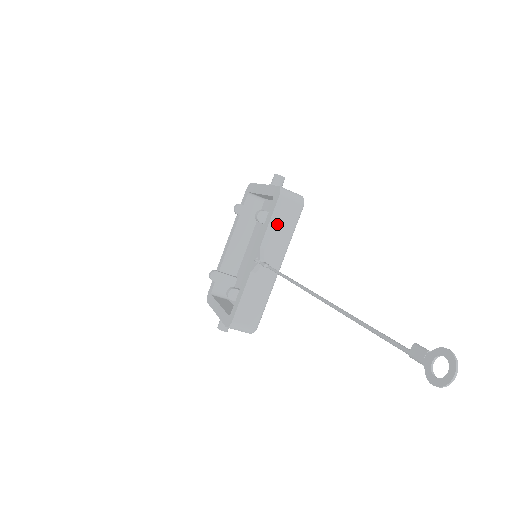
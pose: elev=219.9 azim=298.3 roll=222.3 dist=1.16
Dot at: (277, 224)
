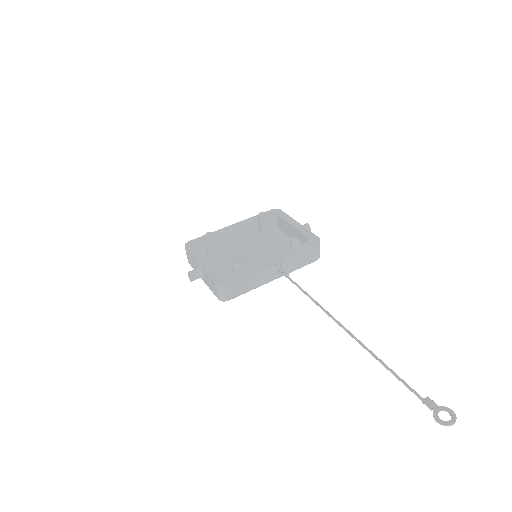
Dot at: (300, 256)
